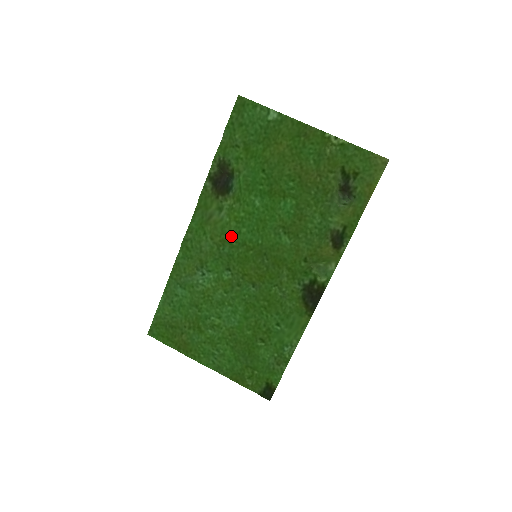
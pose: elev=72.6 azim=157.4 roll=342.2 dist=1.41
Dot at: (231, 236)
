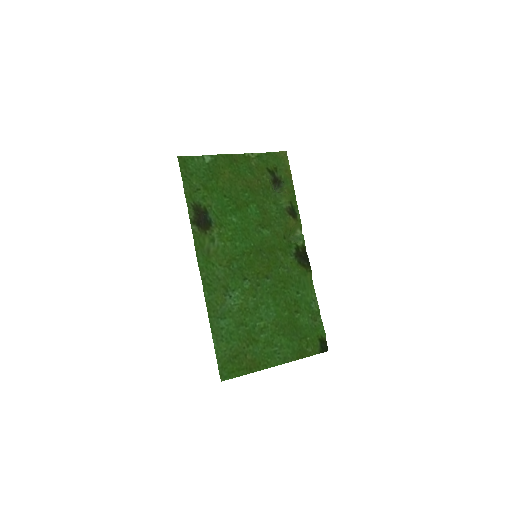
Dot at: (232, 254)
